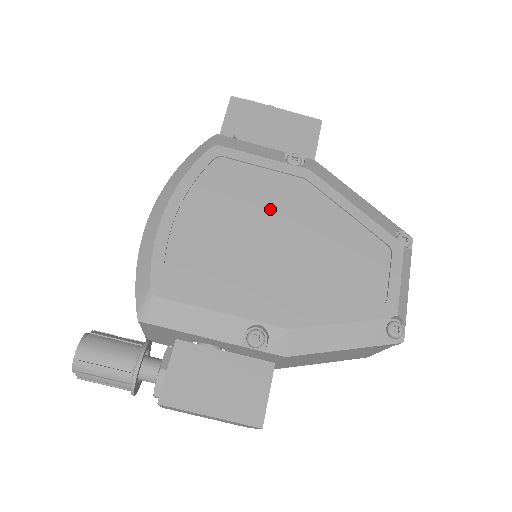
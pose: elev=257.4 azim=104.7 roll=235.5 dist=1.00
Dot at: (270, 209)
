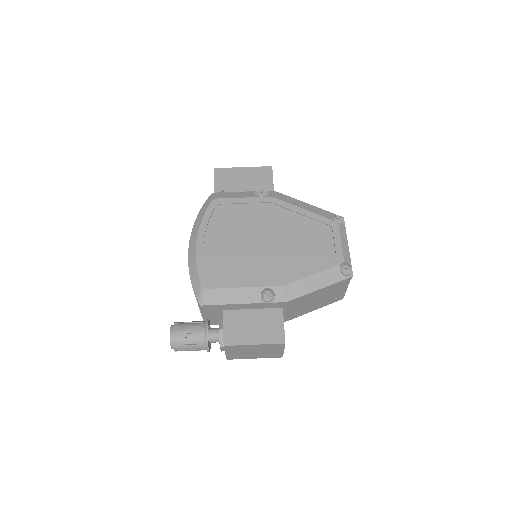
Dot at: (255, 225)
